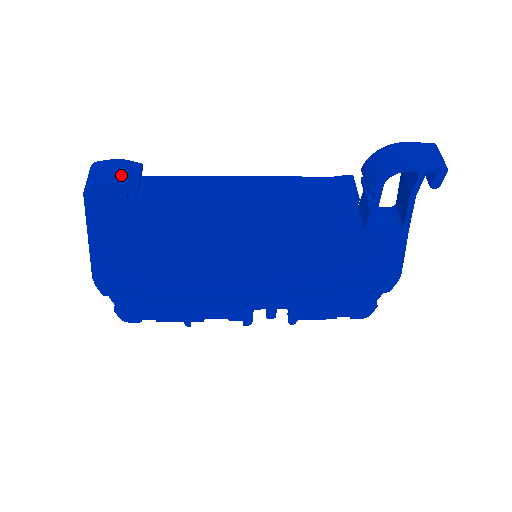
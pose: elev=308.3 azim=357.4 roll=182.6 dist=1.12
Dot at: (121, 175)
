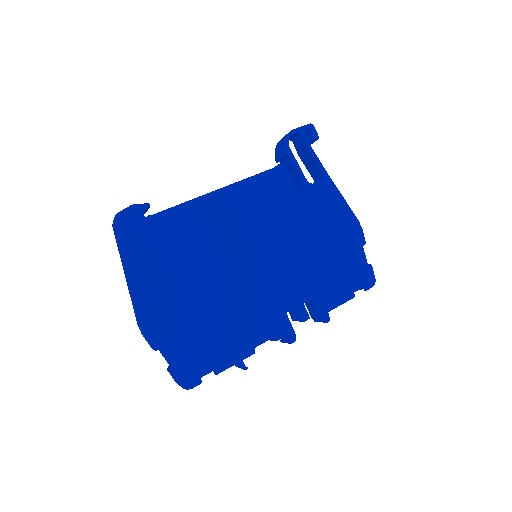
Dot at: occluded
